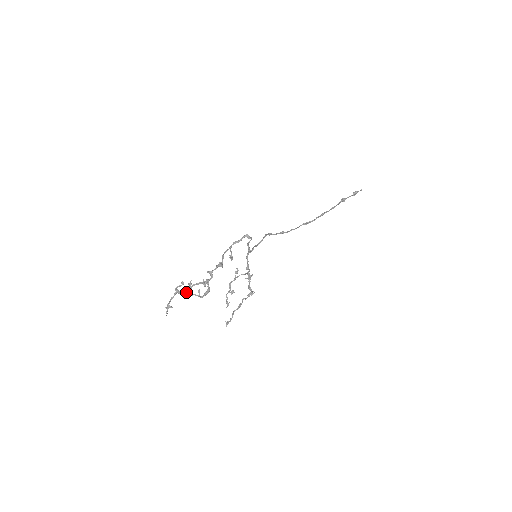
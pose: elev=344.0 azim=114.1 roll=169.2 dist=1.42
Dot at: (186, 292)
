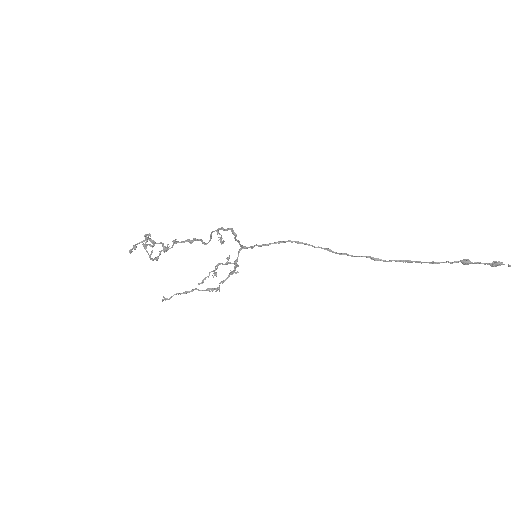
Dot at: (153, 245)
